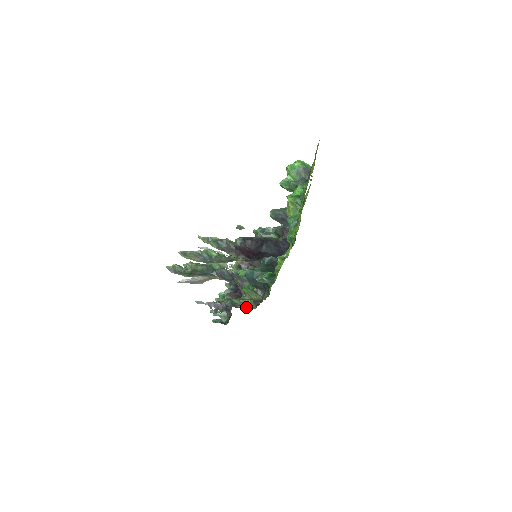
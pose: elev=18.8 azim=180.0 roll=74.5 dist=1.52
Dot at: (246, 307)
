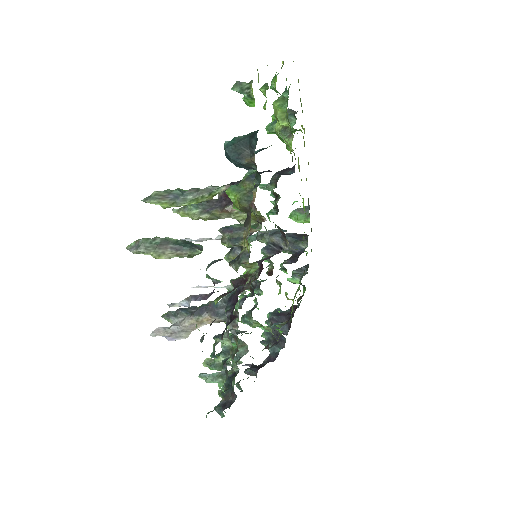
Dot at: occluded
